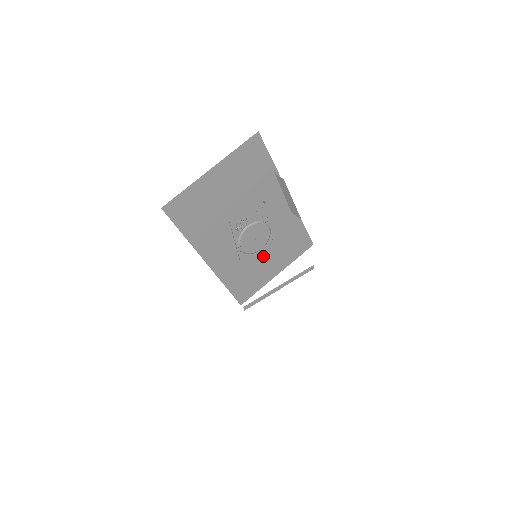
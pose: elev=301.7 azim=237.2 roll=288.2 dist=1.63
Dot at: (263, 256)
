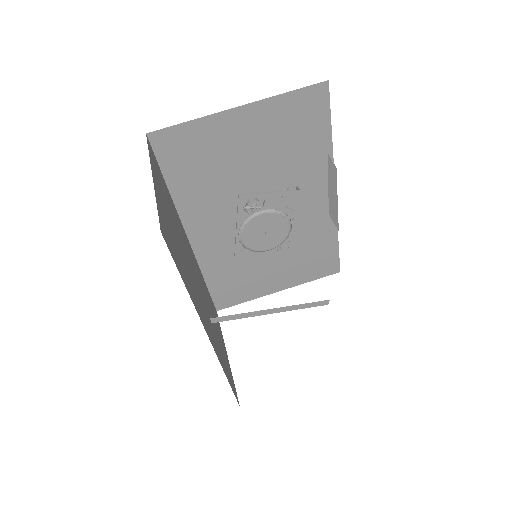
Dot at: (269, 260)
